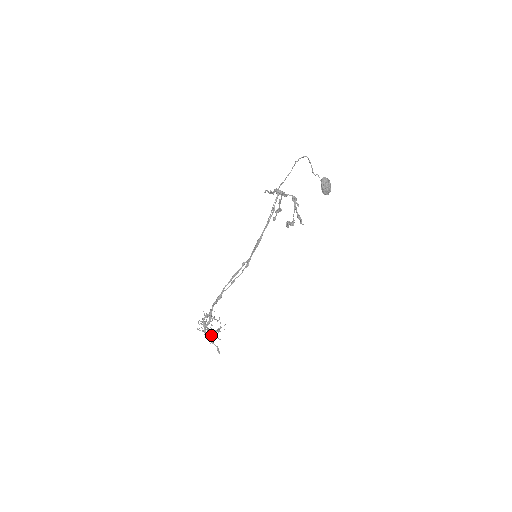
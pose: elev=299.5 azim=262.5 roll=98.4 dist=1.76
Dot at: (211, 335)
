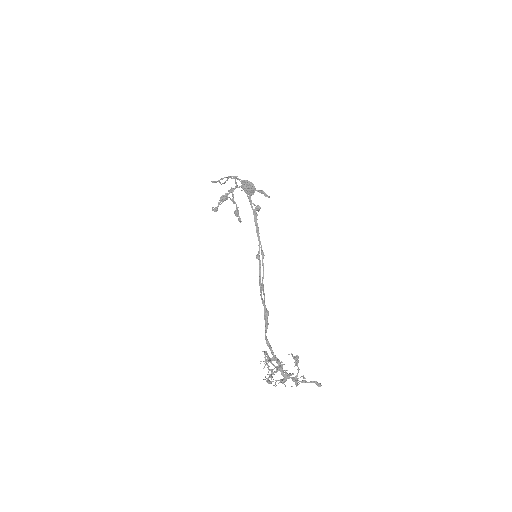
Dot at: occluded
